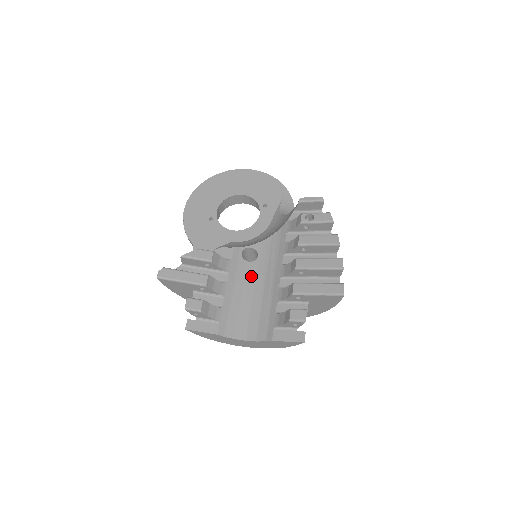
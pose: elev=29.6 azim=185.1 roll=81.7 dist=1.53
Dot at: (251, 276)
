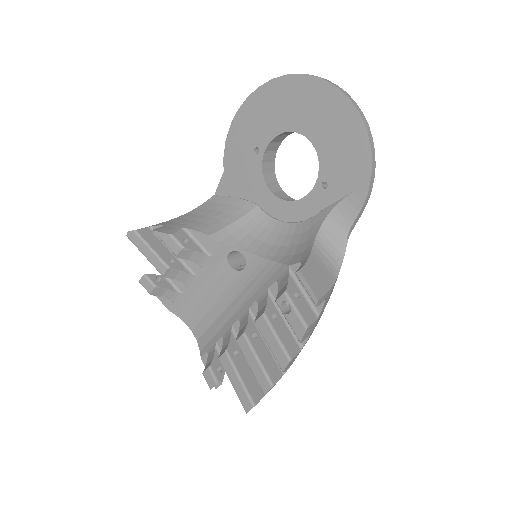
Dot at: (226, 283)
